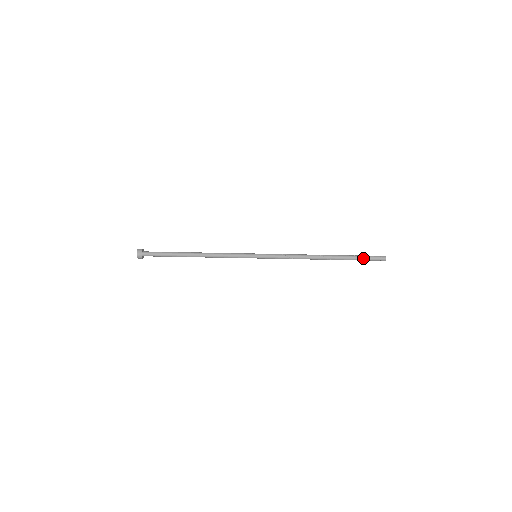
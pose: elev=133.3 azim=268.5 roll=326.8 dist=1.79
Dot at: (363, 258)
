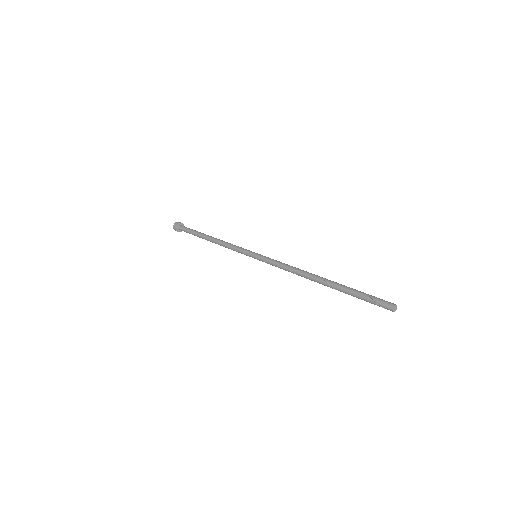
Dot at: (365, 294)
